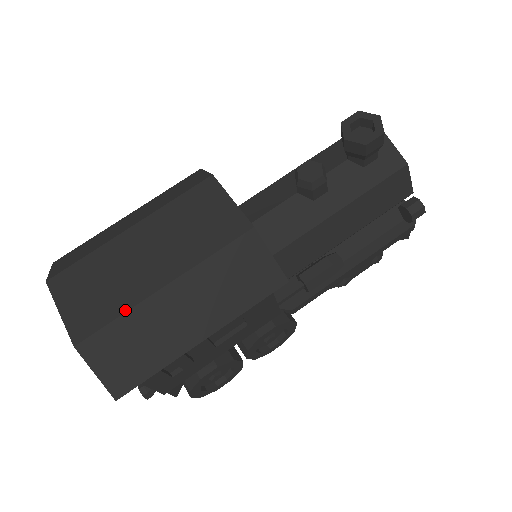
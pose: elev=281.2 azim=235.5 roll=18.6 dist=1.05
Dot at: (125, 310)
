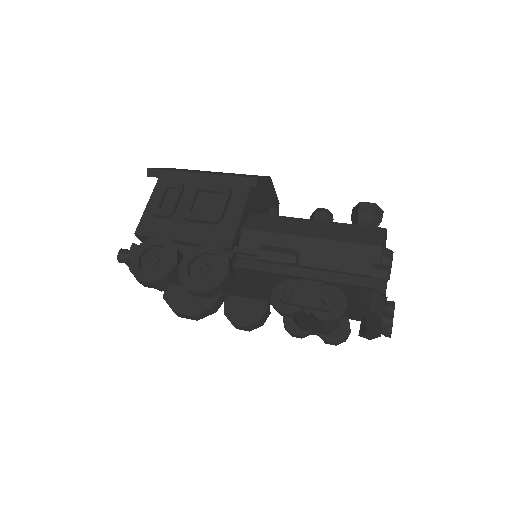
Dot at: occluded
